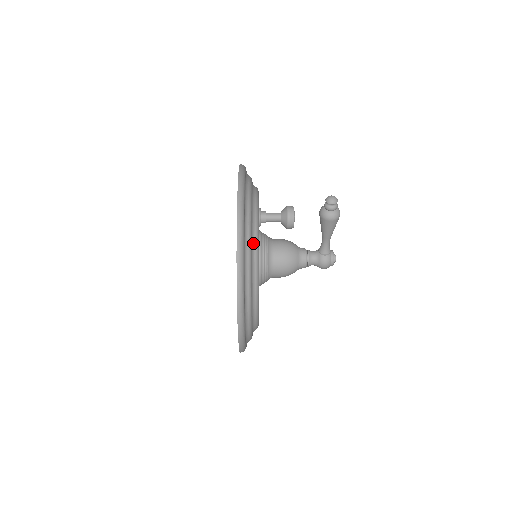
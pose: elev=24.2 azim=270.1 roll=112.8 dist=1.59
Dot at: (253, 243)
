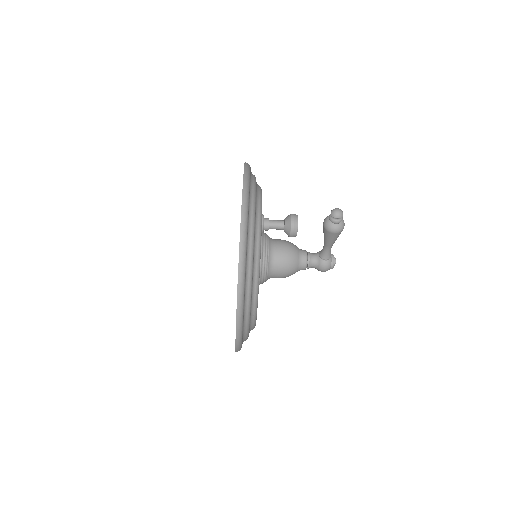
Dot at: (255, 258)
